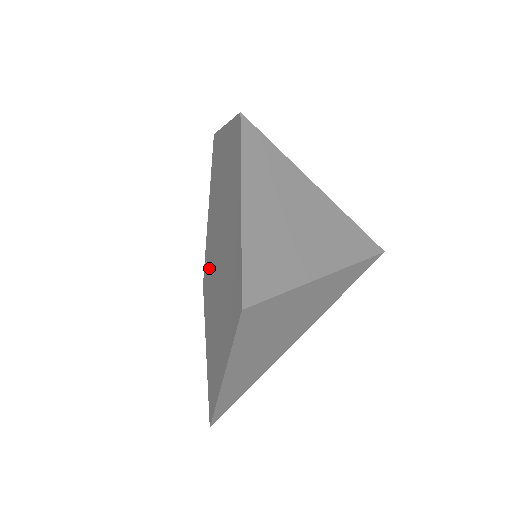
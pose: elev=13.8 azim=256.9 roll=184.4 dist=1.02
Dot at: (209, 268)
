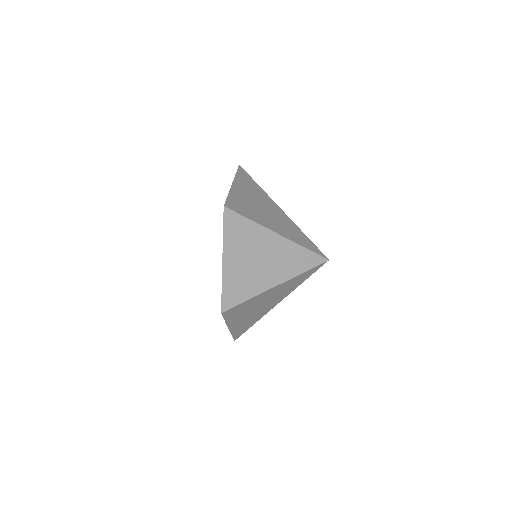
Dot at: occluded
